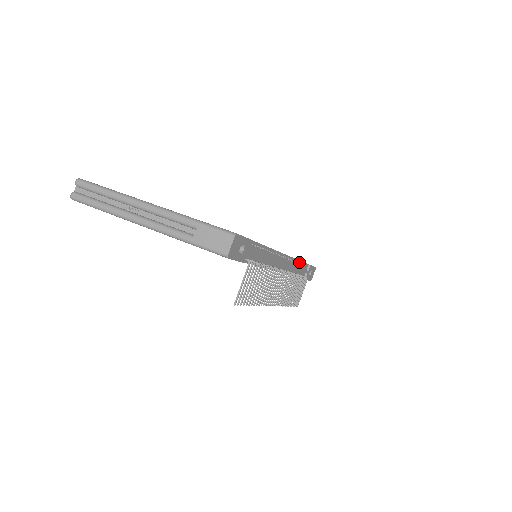
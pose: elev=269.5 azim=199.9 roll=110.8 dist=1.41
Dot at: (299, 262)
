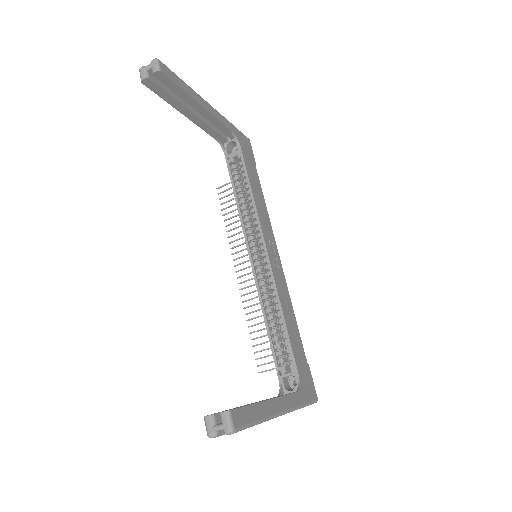
Dot at: (263, 202)
